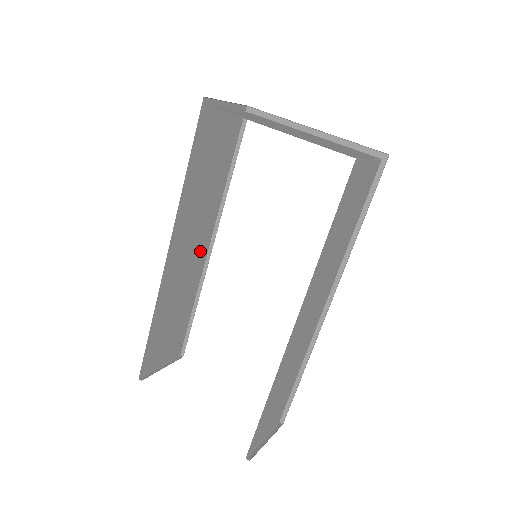
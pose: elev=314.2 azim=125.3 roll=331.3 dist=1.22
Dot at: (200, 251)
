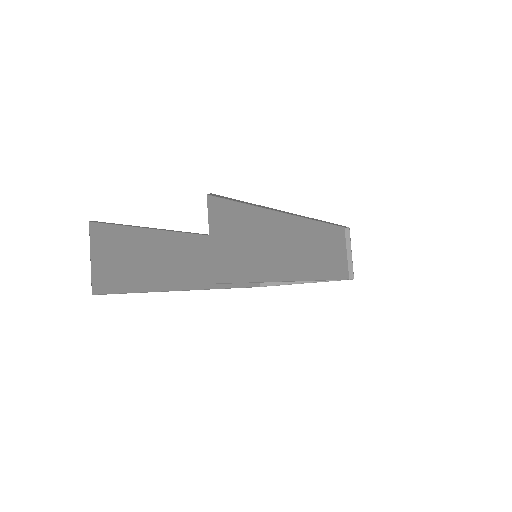
Dot at: (191, 278)
